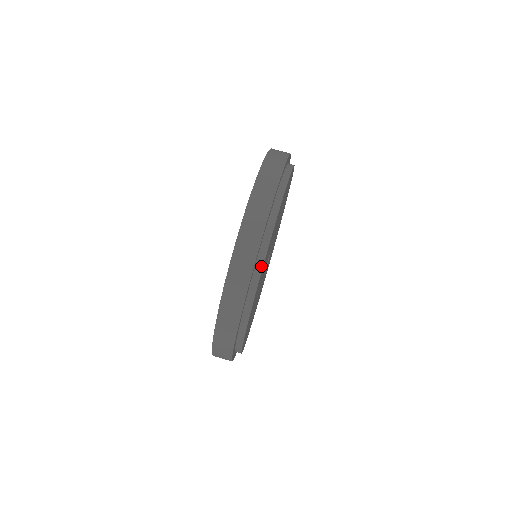
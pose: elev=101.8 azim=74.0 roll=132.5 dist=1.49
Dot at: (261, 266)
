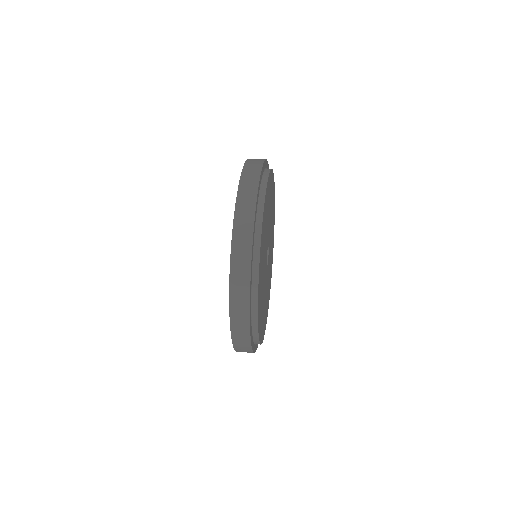
Dot at: occluded
